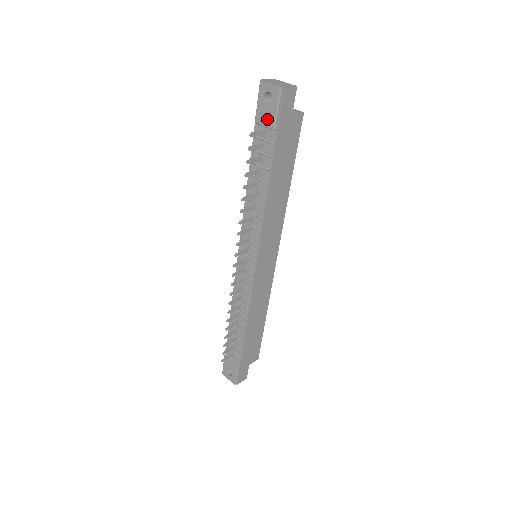
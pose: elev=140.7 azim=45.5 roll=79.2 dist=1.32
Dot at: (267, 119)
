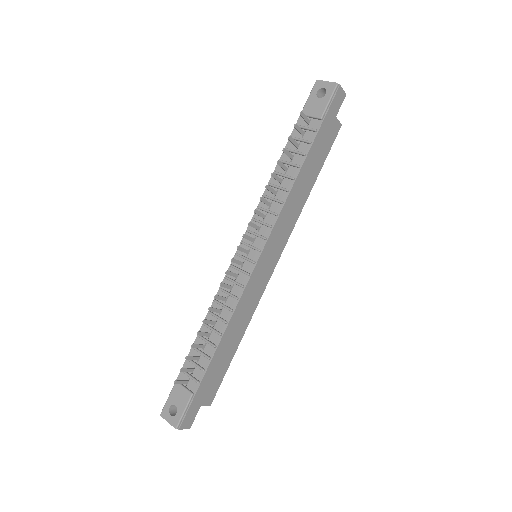
Dot at: (316, 110)
